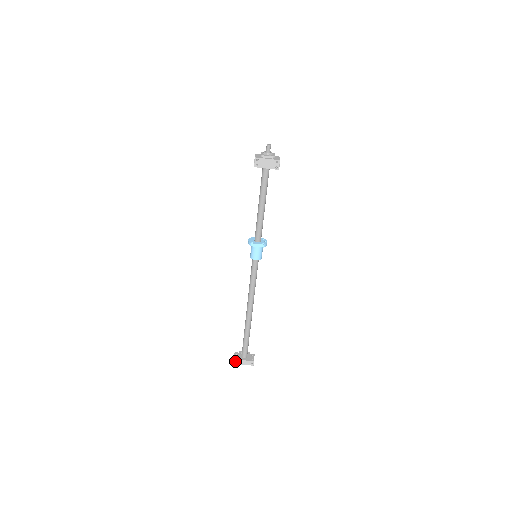
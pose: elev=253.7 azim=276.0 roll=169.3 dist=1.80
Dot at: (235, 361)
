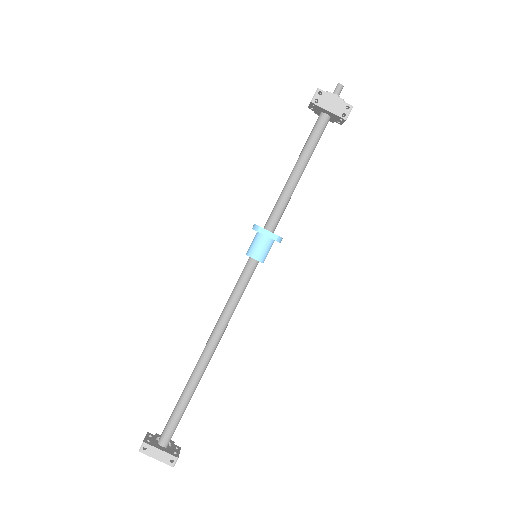
Dot at: (143, 447)
